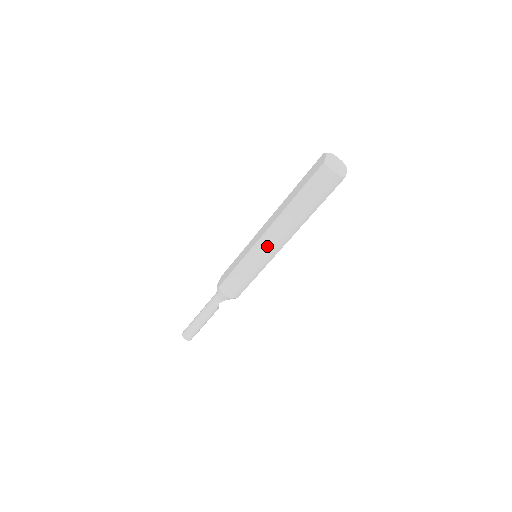
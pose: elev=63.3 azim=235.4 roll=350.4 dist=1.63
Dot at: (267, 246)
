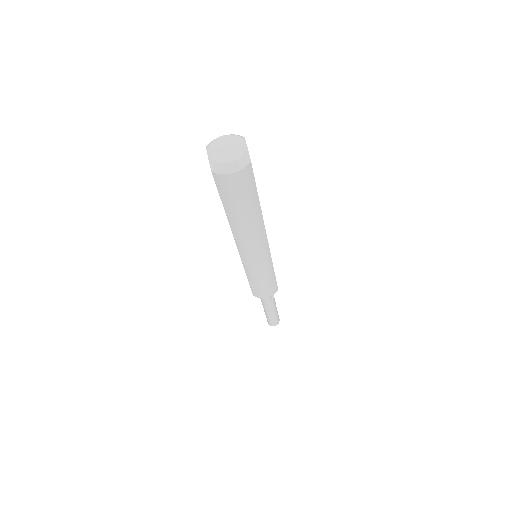
Dot at: (252, 257)
